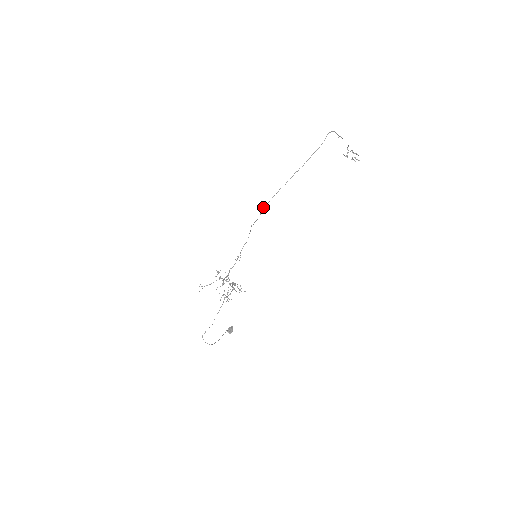
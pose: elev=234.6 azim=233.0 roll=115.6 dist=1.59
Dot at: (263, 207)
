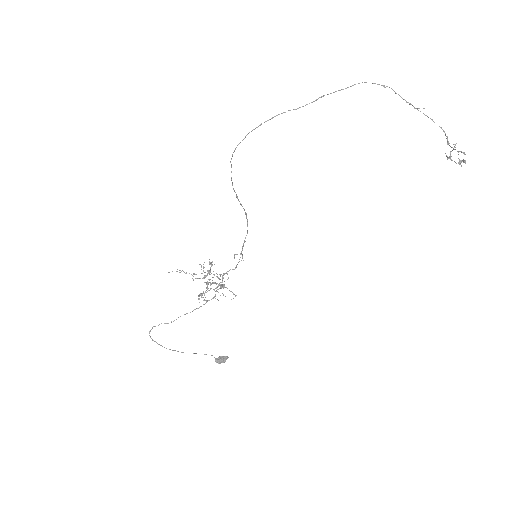
Dot at: (231, 159)
